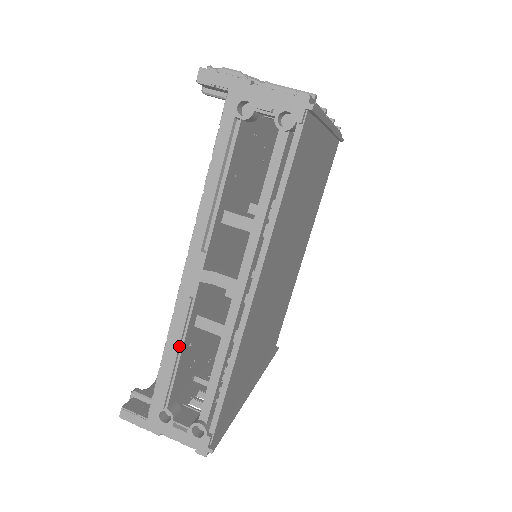
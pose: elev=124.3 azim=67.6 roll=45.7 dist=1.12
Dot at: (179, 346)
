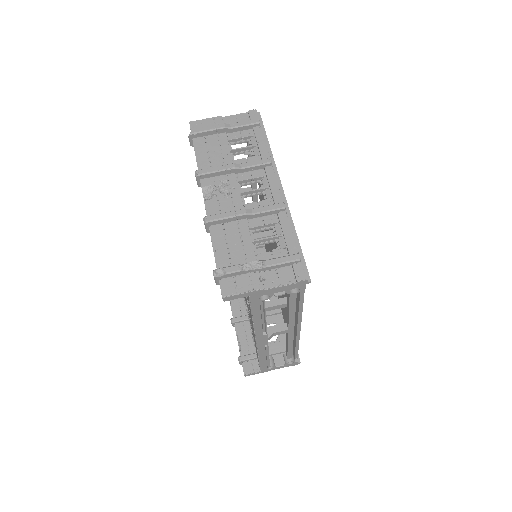
Dot at: occluded
